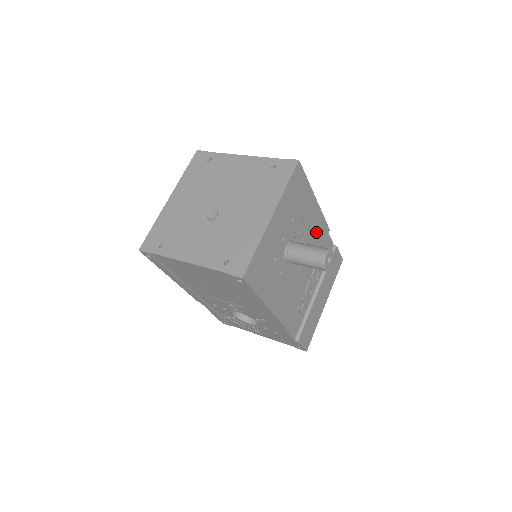
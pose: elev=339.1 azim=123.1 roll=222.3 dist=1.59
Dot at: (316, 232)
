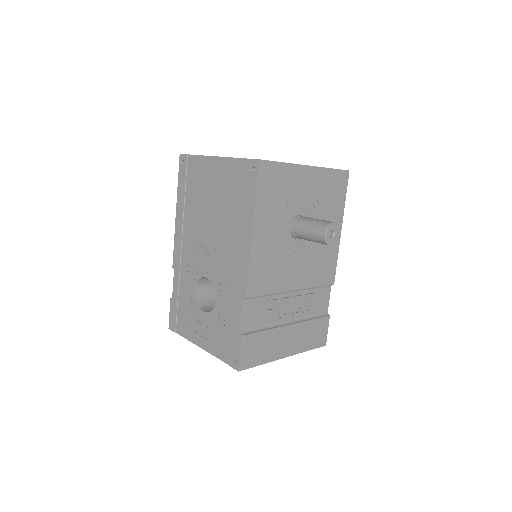
Dot at: (324, 259)
